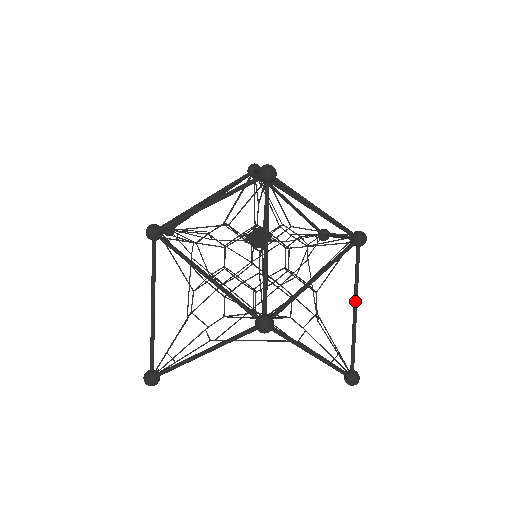
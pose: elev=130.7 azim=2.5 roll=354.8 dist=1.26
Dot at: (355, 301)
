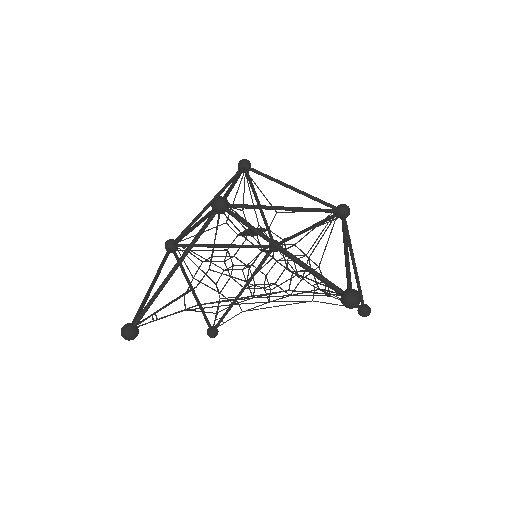
Dot at: (344, 243)
